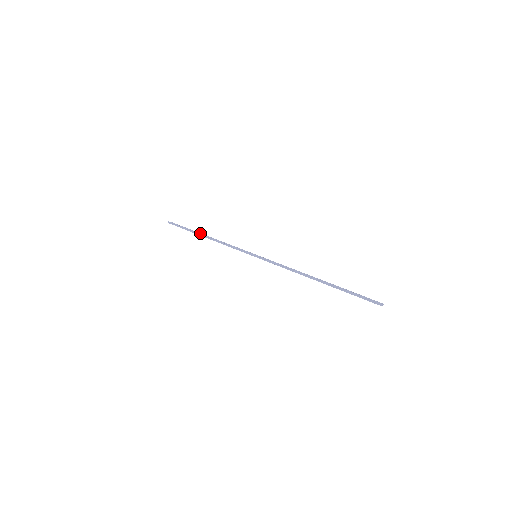
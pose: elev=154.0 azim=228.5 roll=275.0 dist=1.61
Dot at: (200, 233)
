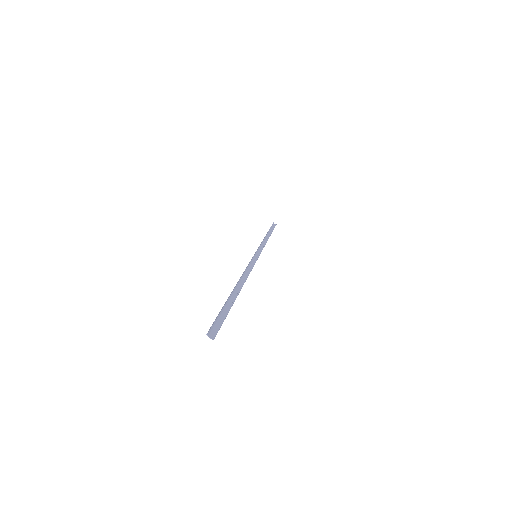
Dot at: occluded
